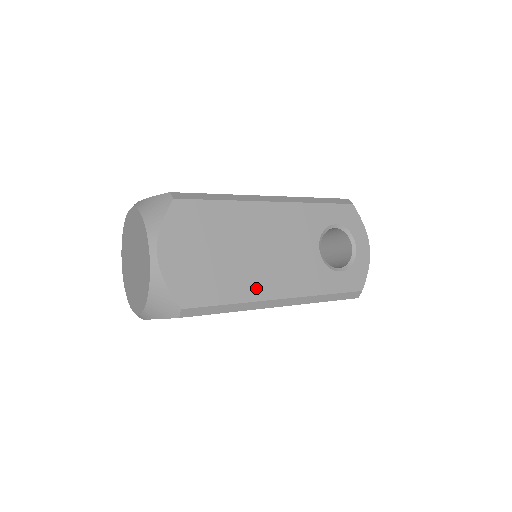
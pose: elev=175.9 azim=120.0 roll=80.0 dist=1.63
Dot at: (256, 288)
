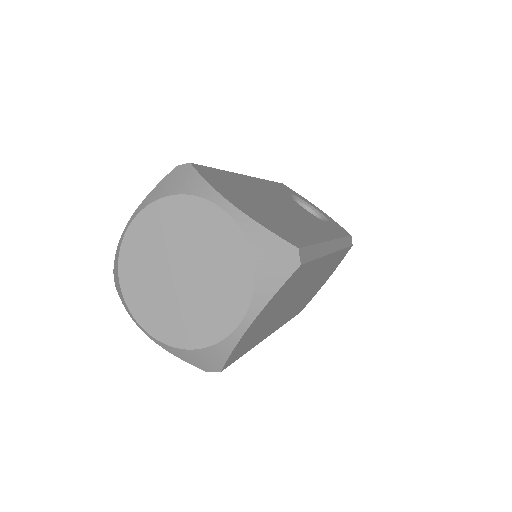
Dot at: (312, 232)
